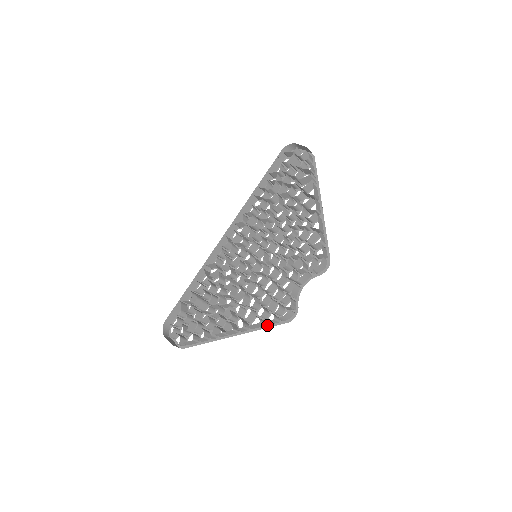
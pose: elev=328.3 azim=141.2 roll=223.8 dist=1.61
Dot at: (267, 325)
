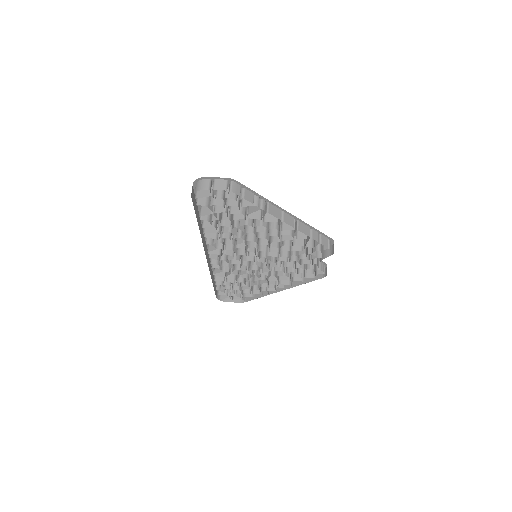
Dot at: occluded
